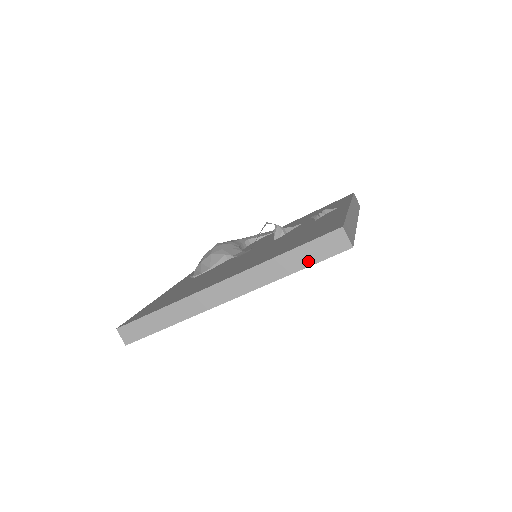
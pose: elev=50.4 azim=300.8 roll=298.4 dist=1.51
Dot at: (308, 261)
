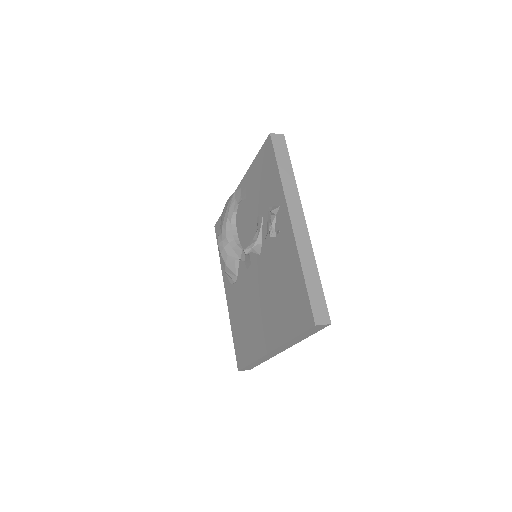
Dot at: (310, 334)
